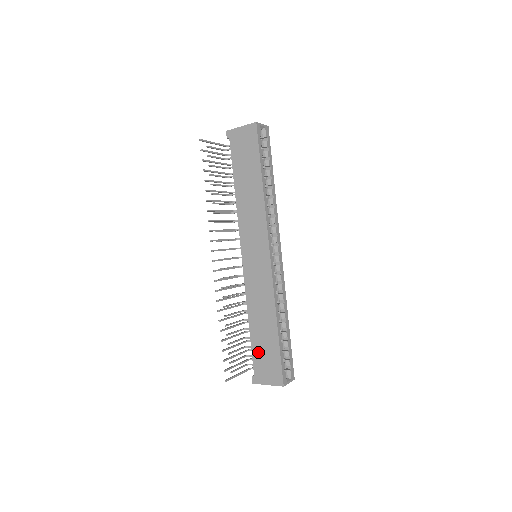
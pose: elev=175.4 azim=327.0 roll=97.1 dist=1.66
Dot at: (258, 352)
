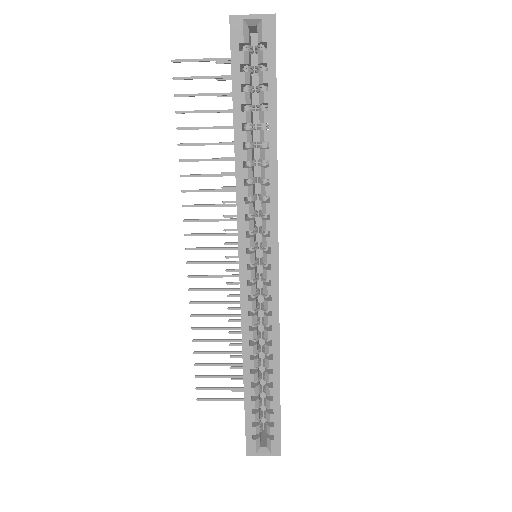
Dot at: occluded
